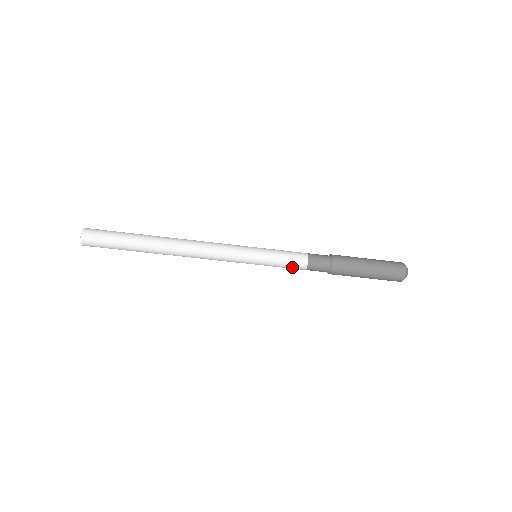
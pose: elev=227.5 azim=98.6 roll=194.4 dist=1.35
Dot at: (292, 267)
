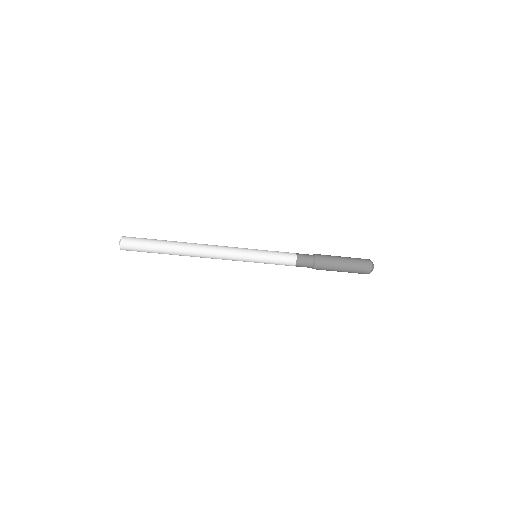
Dot at: occluded
